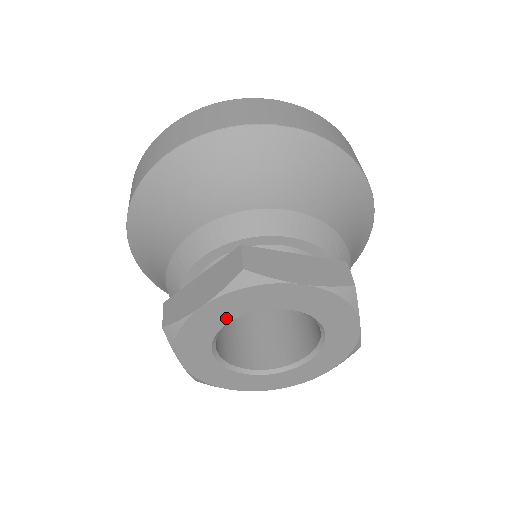
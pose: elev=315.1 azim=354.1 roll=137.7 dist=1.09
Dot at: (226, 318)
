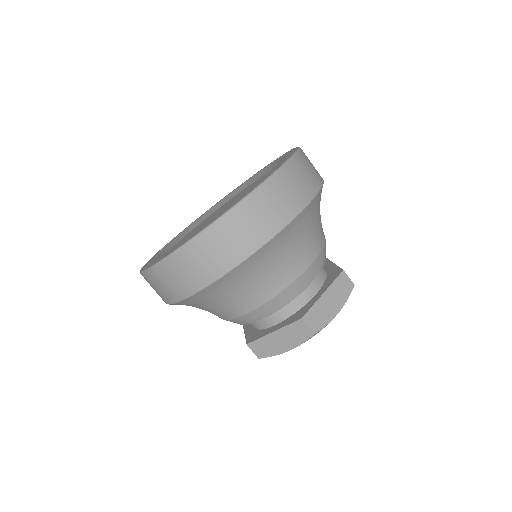
Dot at: occluded
